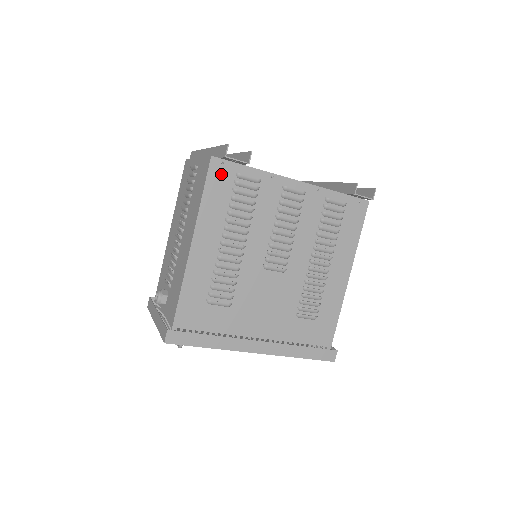
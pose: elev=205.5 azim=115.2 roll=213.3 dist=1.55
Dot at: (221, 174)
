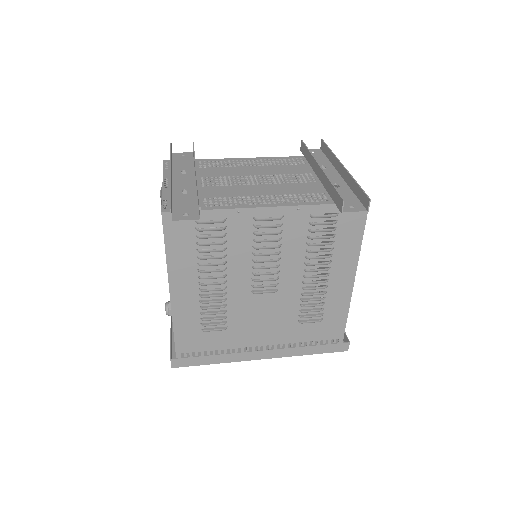
Dot at: (178, 226)
